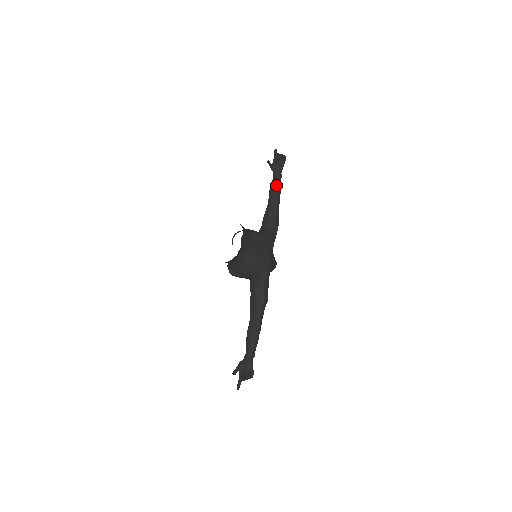
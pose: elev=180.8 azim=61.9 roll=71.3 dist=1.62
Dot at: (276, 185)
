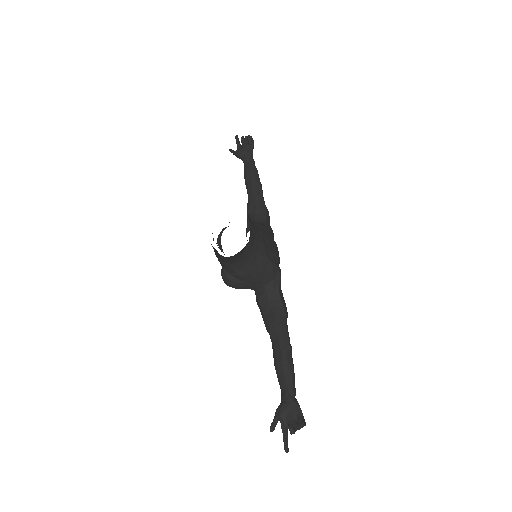
Dot at: (253, 170)
